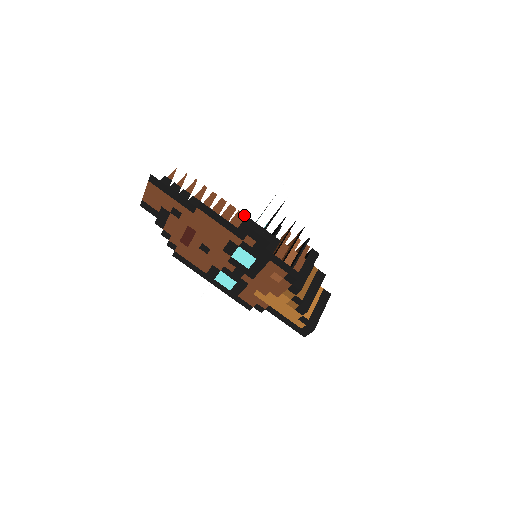
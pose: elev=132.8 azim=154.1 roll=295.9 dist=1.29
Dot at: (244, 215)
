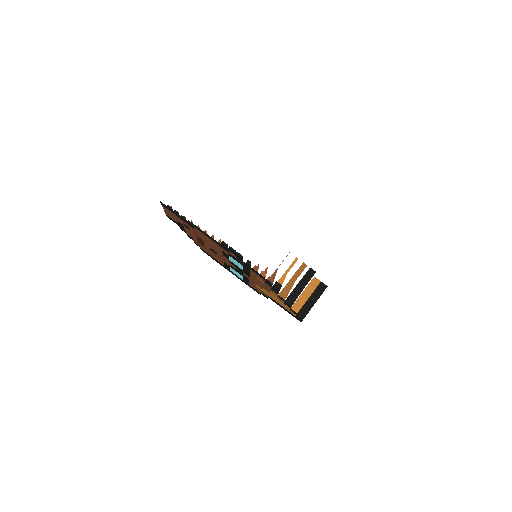
Dot at: (219, 238)
